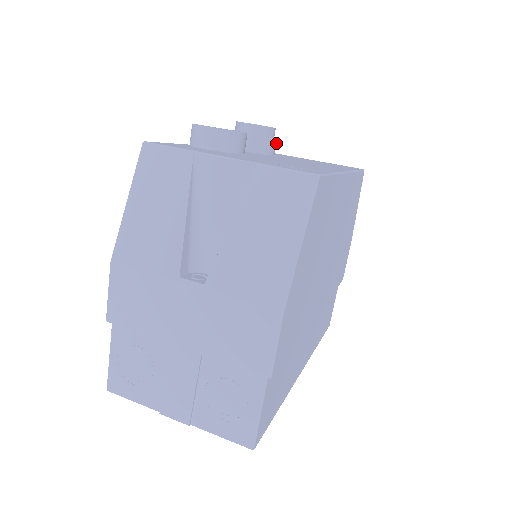
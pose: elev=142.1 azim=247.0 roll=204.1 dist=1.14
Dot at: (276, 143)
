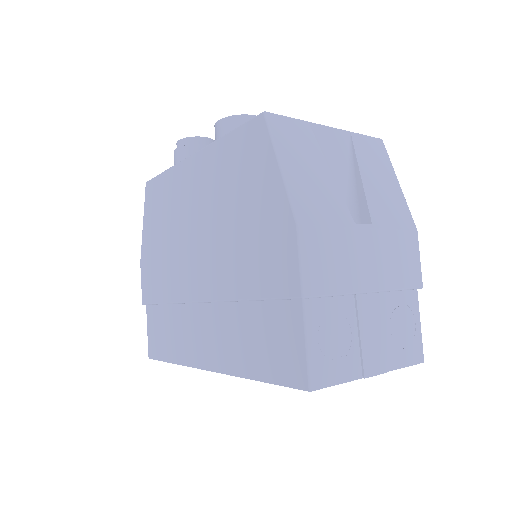
Dot at: occluded
